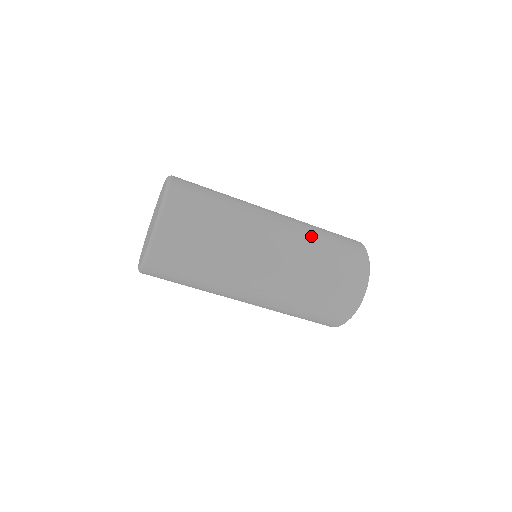
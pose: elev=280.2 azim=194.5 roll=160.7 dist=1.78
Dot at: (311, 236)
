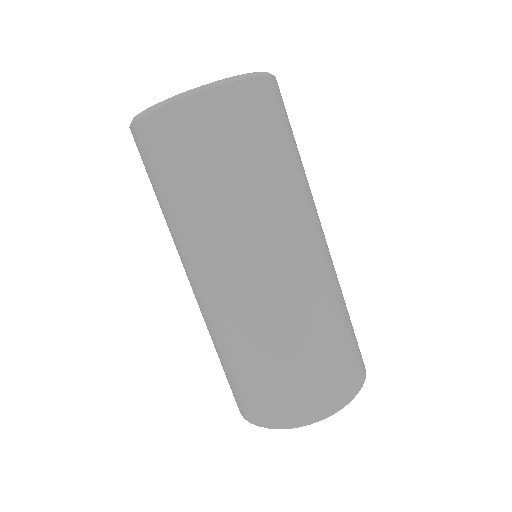
Dot at: occluded
